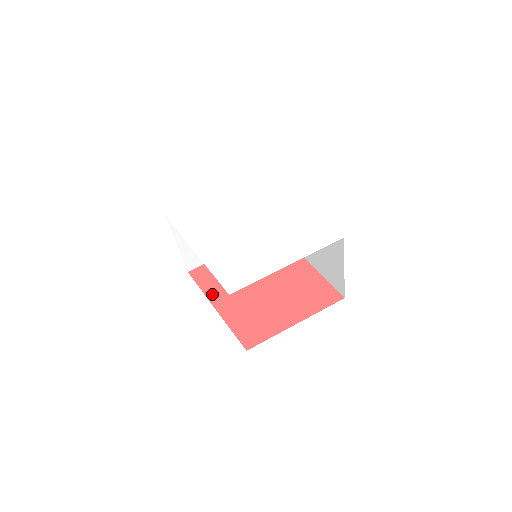
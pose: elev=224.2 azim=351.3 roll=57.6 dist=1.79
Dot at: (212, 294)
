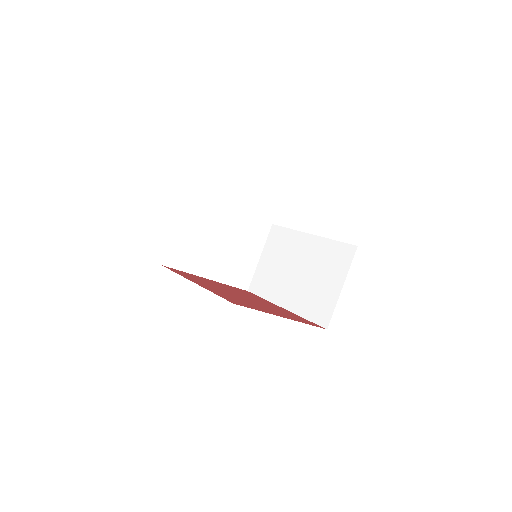
Dot at: (189, 278)
